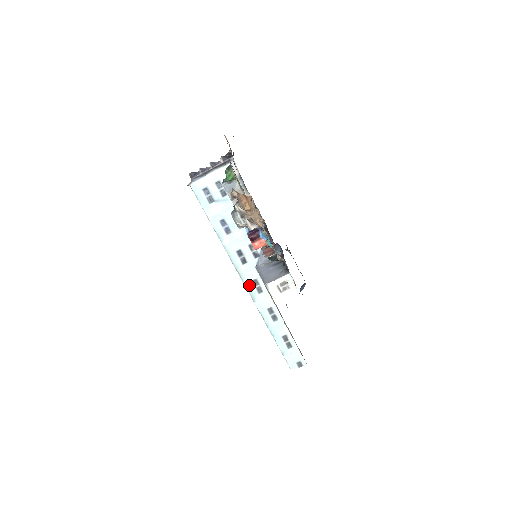
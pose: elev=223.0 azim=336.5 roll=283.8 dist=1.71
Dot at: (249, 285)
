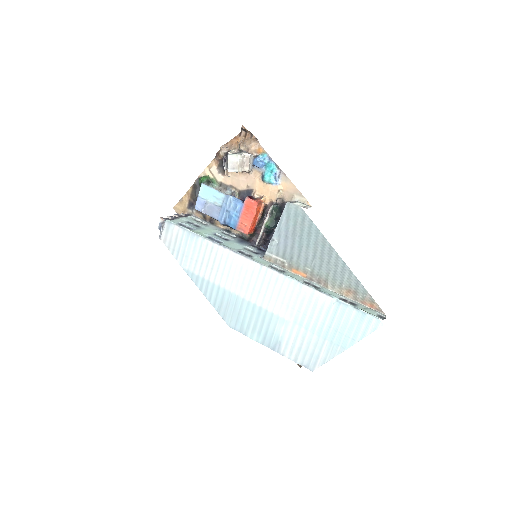
Dot at: (269, 267)
